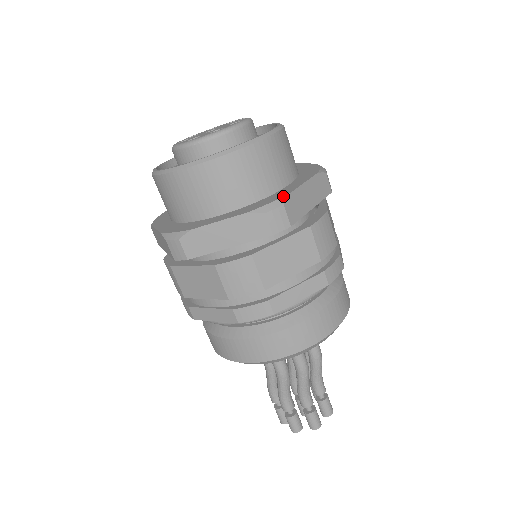
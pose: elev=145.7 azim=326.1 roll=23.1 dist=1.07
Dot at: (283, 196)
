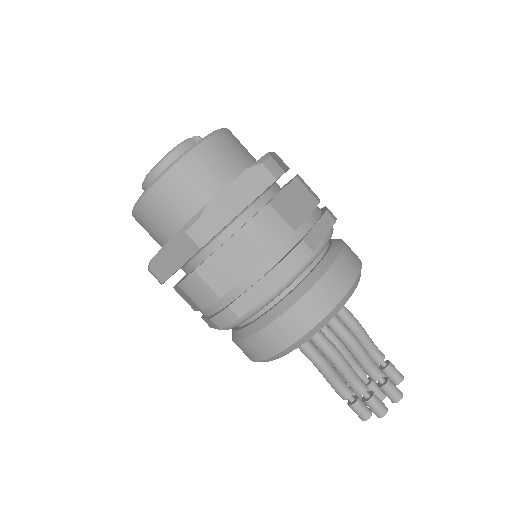
Dot at: (200, 210)
